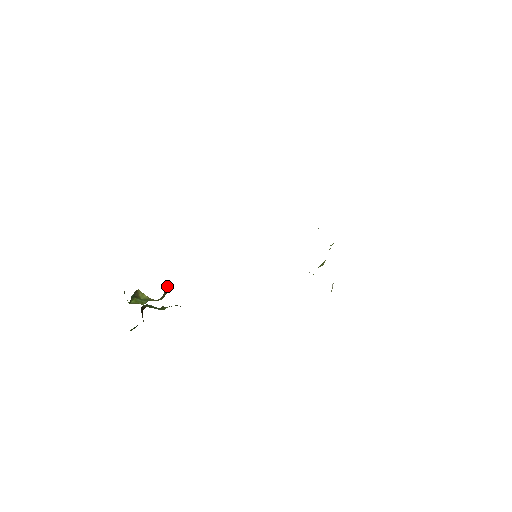
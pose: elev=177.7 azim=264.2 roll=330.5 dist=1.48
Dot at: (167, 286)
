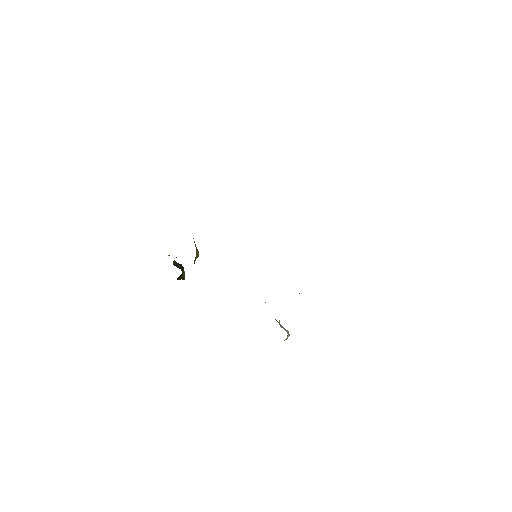
Dot at: (196, 256)
